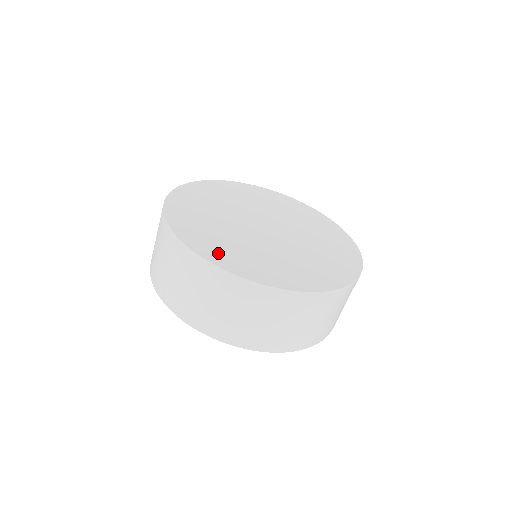
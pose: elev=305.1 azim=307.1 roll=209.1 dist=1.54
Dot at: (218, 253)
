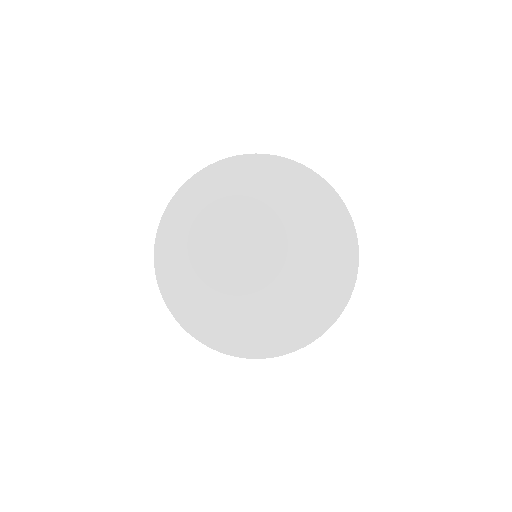
Dot at: (285, 337)
